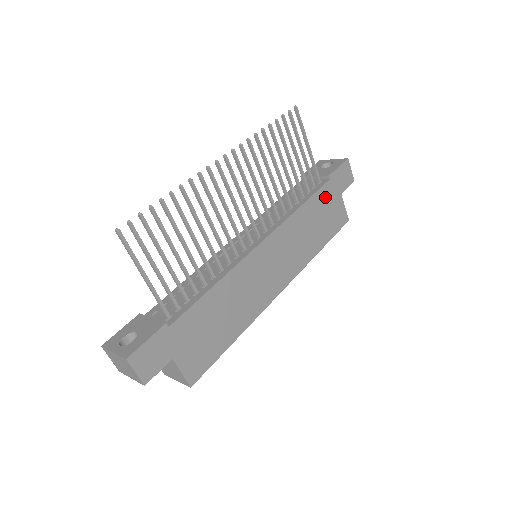
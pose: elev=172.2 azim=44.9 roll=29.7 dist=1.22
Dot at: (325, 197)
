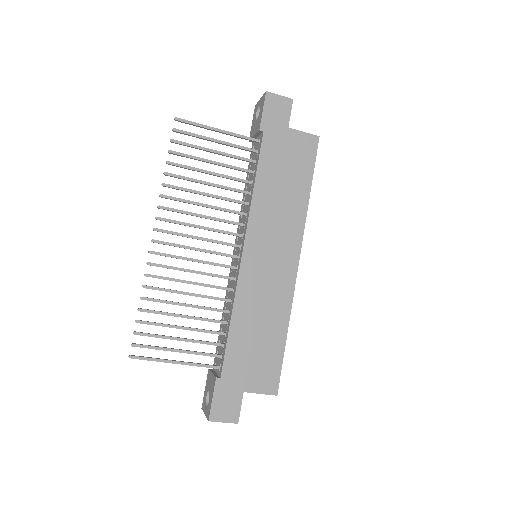
Dot at: (272, 151)
